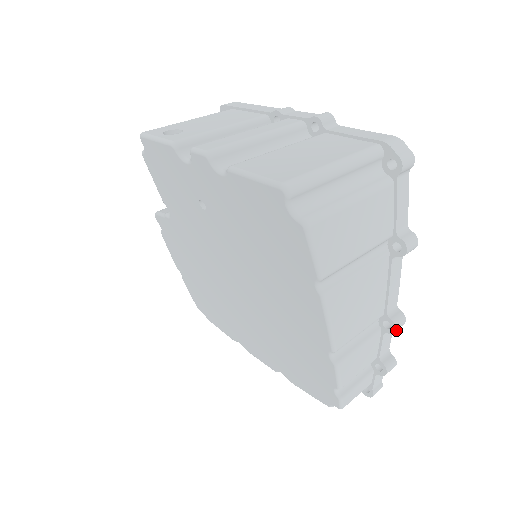
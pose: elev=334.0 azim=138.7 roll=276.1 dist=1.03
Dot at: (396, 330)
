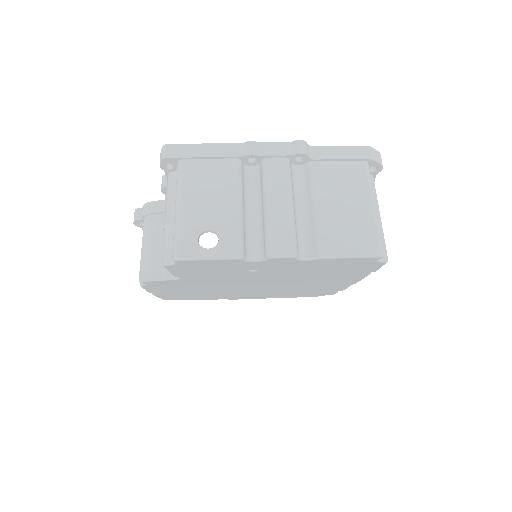
Dot at: occluded
